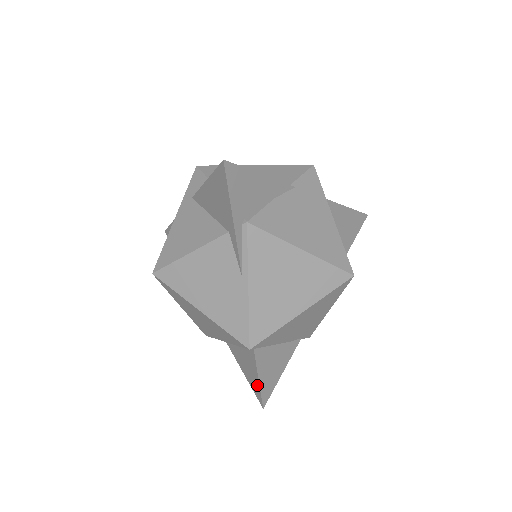
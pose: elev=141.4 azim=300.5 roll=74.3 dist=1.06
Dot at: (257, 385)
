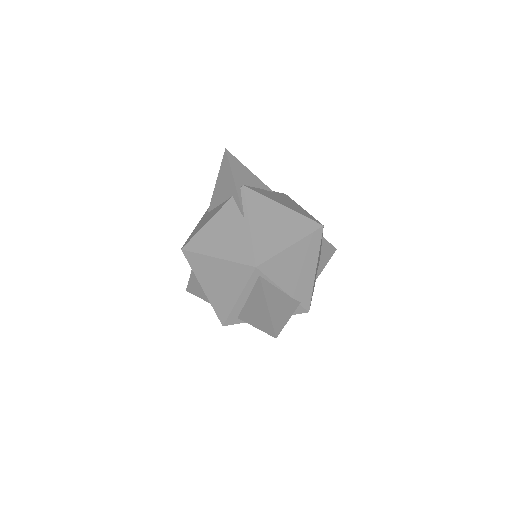
Dot at: (268, 316)
